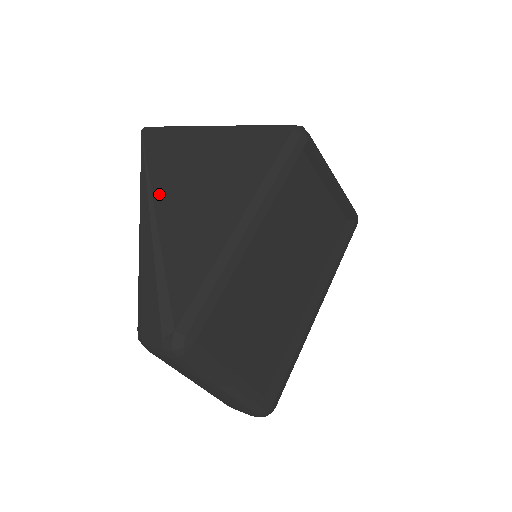
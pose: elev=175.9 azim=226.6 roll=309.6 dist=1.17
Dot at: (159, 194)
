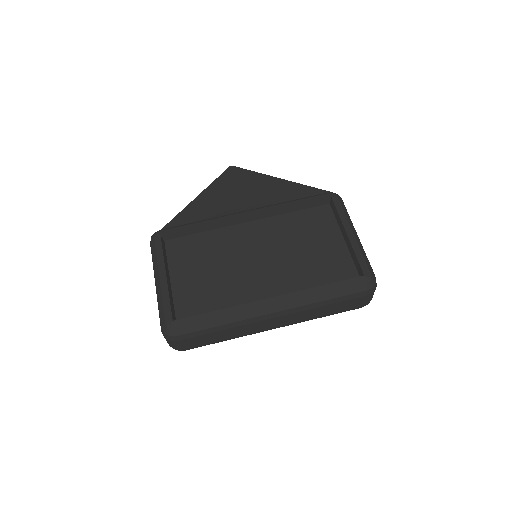
Dot at: (213, 186)
